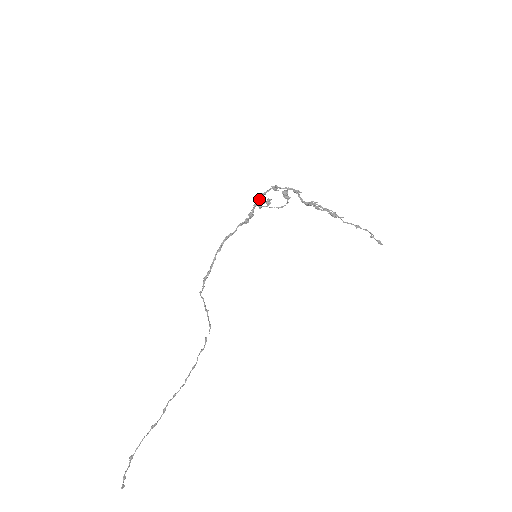
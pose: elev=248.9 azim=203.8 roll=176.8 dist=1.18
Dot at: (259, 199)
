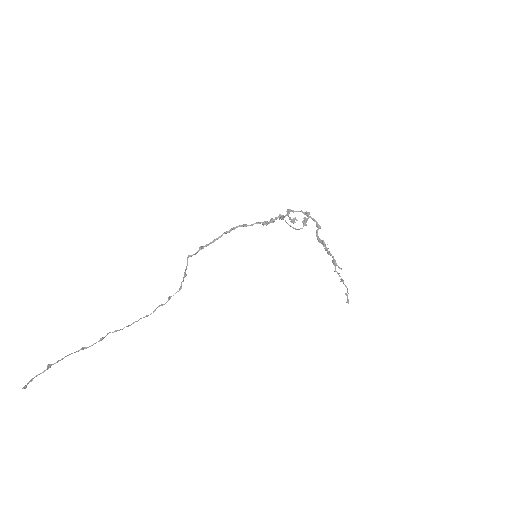
Dot at: (288, 213)
